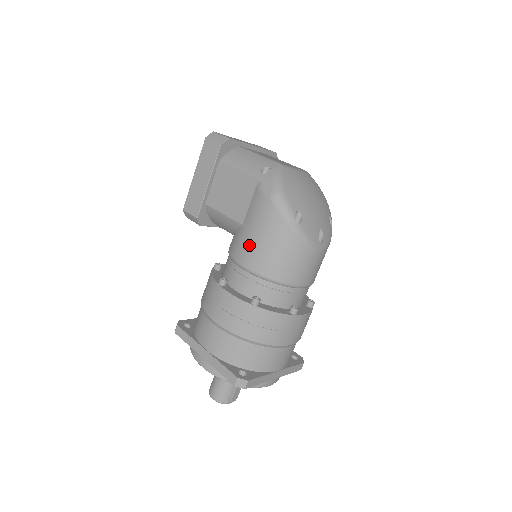
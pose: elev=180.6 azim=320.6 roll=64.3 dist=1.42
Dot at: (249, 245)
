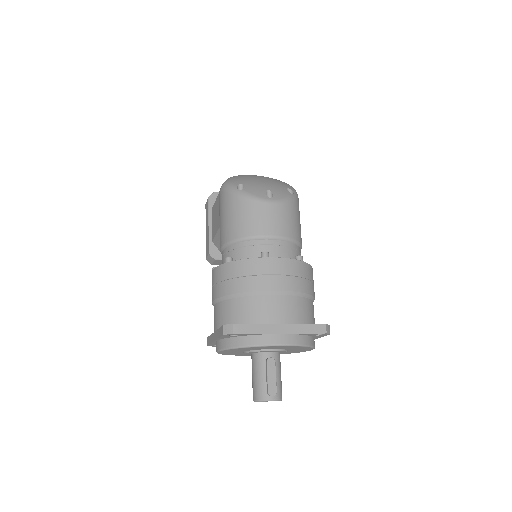
Dot at: (220, 230)
